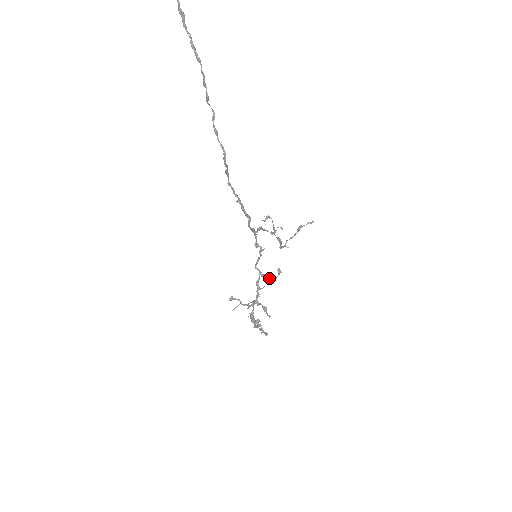
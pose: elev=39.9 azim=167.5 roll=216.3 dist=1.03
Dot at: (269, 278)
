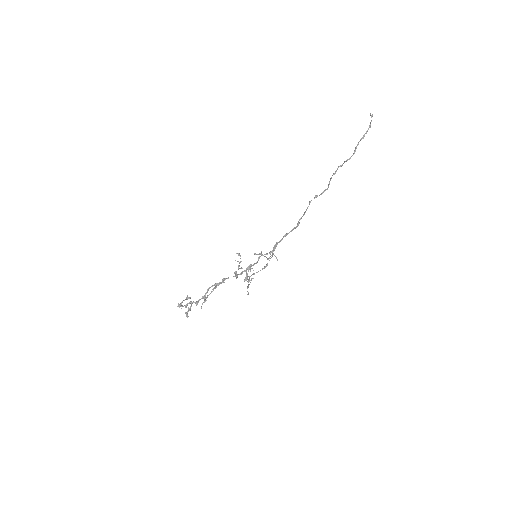
Dot at: occluded
